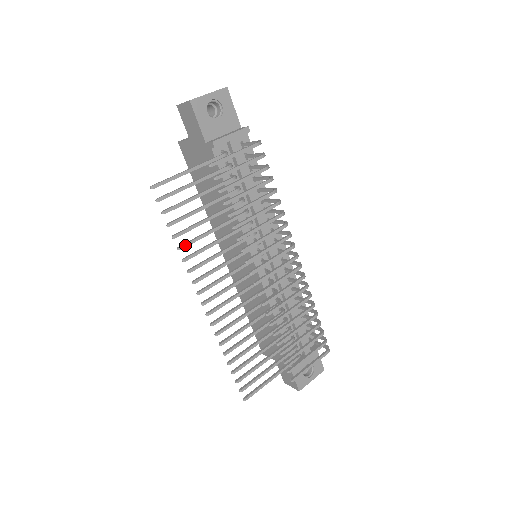
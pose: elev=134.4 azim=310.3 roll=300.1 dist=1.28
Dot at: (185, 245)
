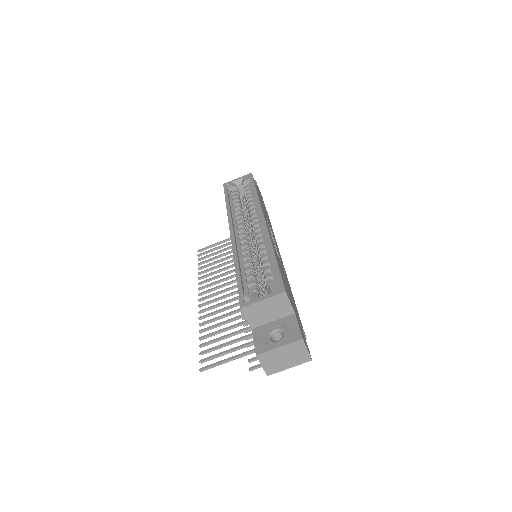
Dot at: occluded
